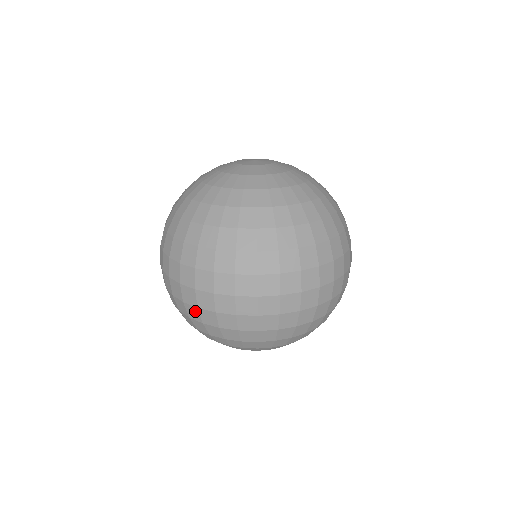
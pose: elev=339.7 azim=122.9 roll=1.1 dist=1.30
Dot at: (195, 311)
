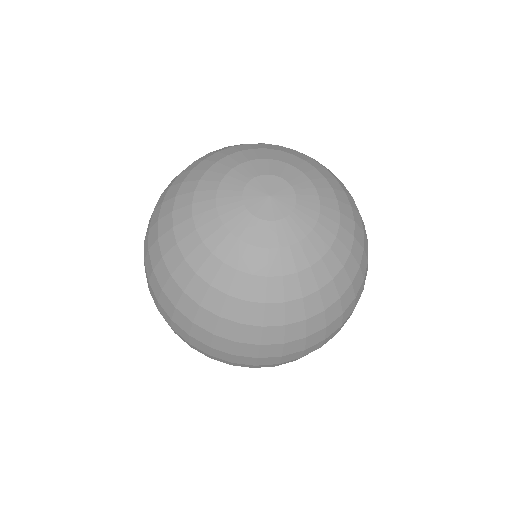
Dot at: occluded
